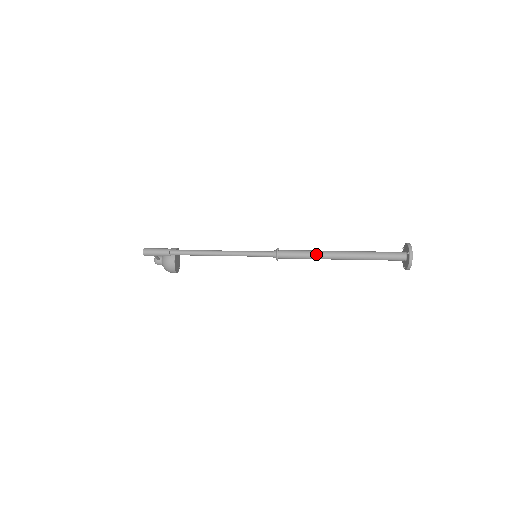
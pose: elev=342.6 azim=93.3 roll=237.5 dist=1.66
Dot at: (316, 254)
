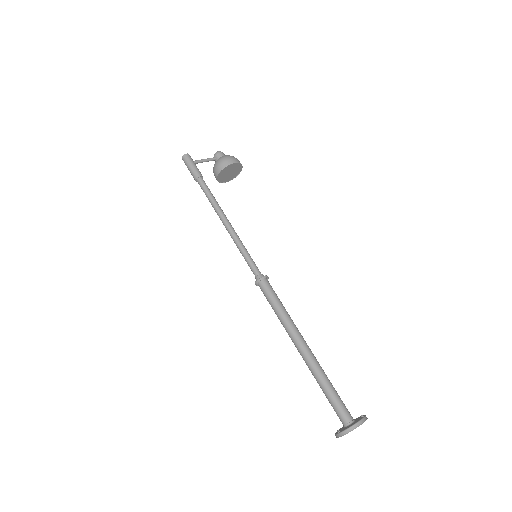
Dot at: (282, 323)
